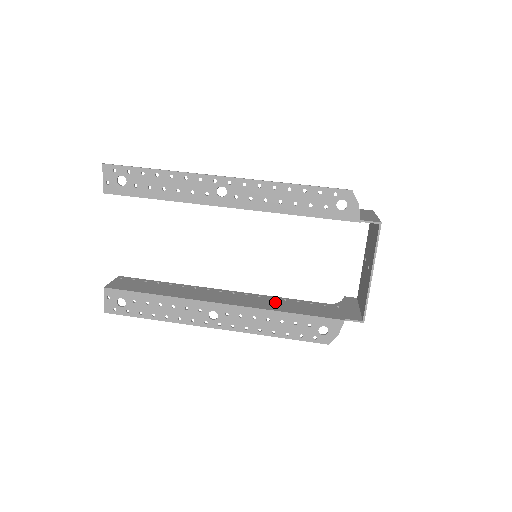
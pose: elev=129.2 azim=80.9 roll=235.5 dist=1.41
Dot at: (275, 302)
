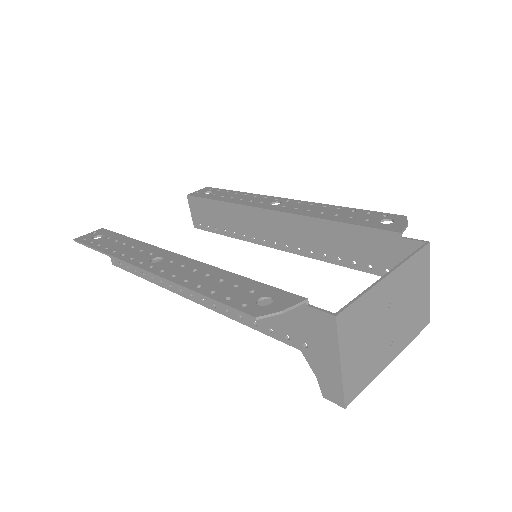
Dot at: occluded
